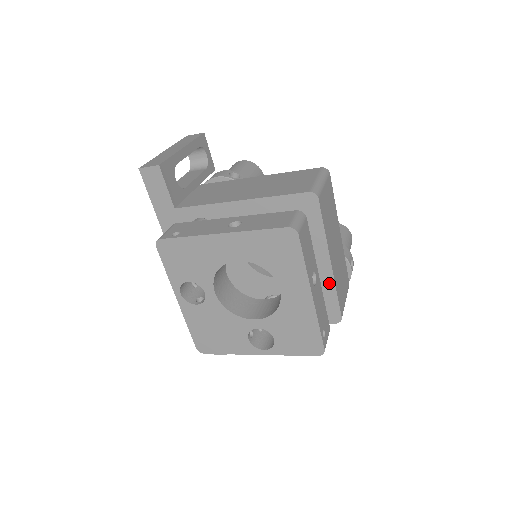
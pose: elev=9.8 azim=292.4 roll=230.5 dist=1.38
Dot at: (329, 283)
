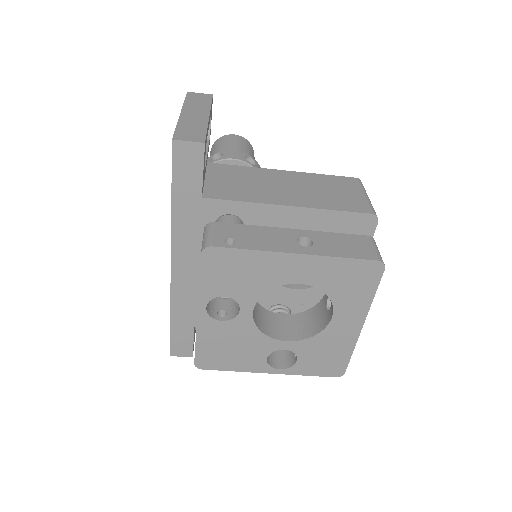
Dot at: occluded
